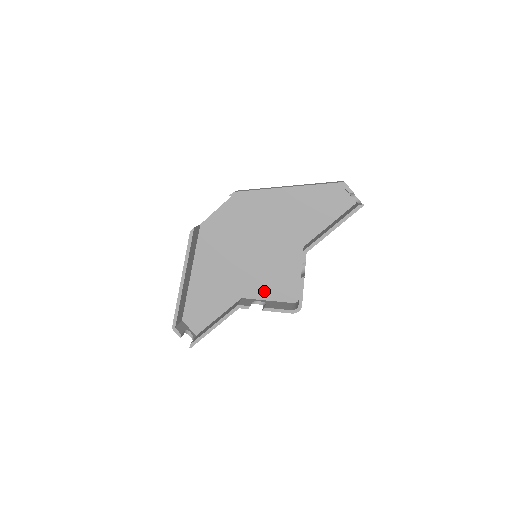
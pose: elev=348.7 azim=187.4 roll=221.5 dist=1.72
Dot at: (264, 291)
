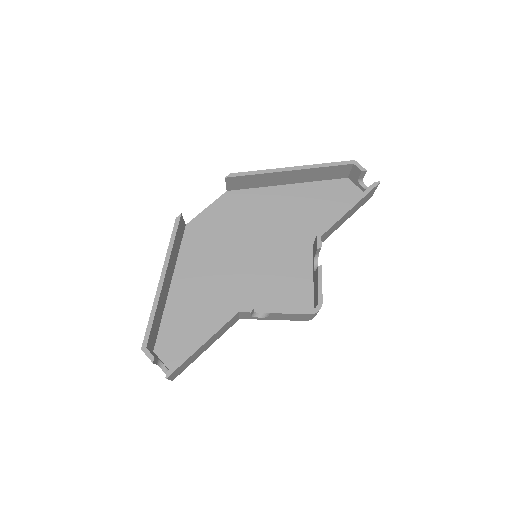
Dot at: (267, 302)
